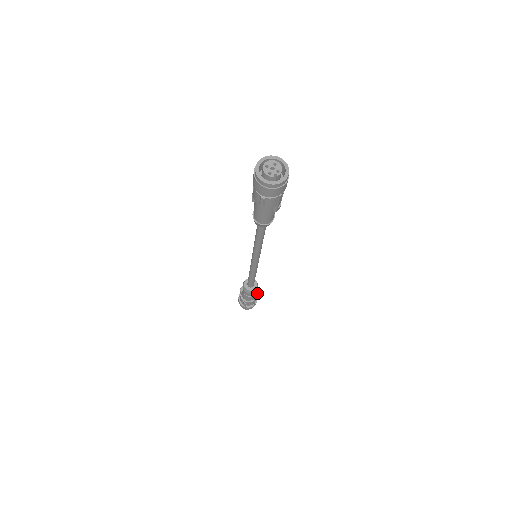
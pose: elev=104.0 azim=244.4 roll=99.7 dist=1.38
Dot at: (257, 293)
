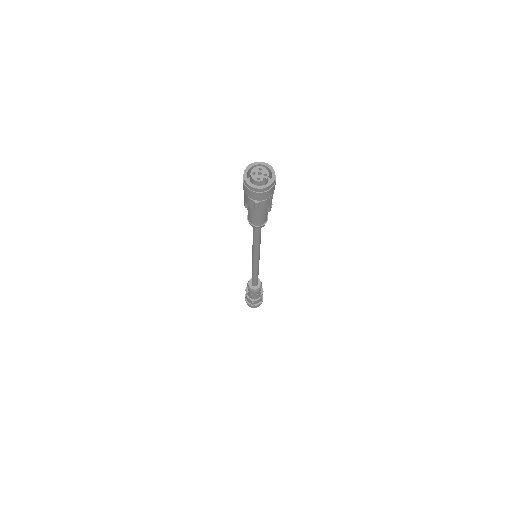
Dot at: (262, 290)
